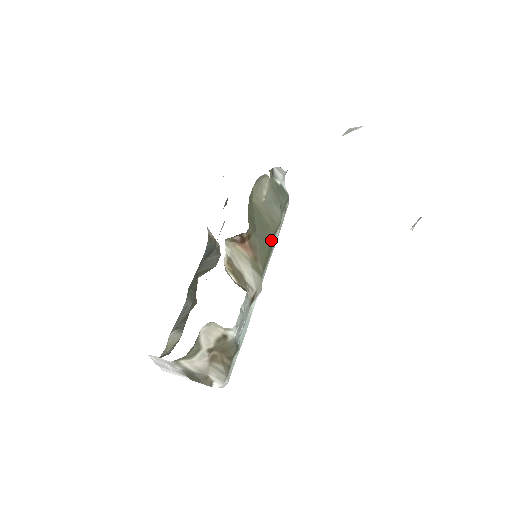
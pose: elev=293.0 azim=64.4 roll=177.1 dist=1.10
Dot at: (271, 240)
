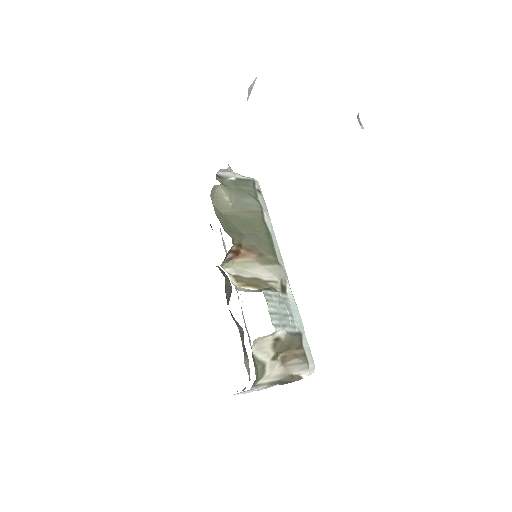
Dot at: (264, 228)
